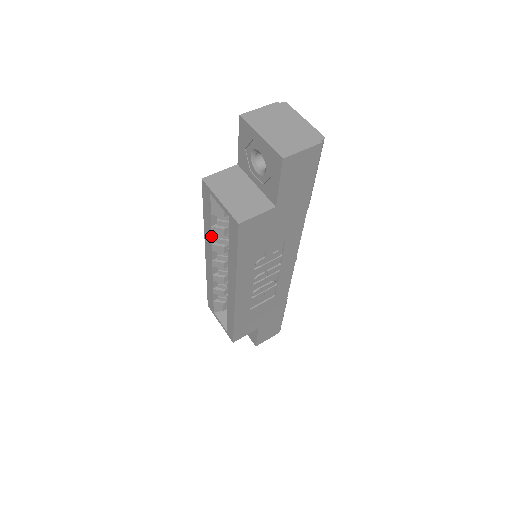
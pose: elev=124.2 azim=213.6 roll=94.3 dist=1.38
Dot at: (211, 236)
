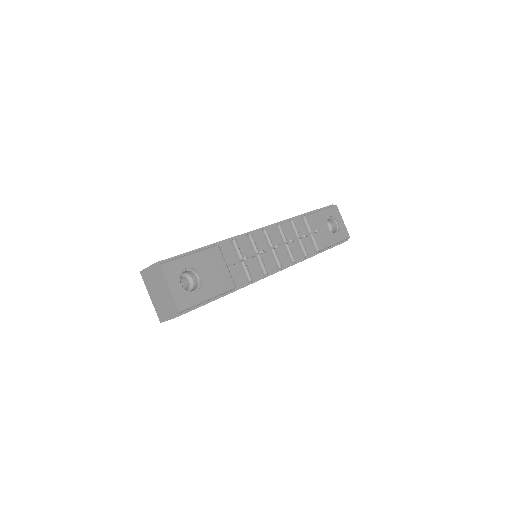
Dot at: occluded
